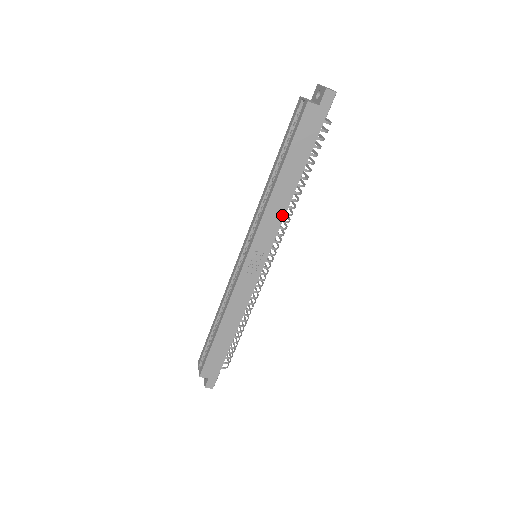
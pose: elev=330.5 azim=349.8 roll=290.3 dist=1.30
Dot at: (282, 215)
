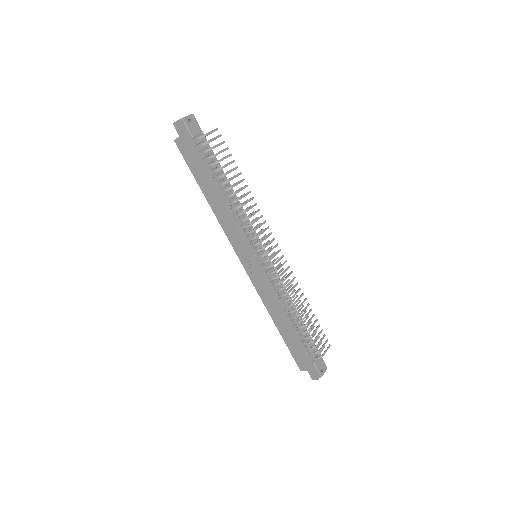
Dot at: (230, 219)
